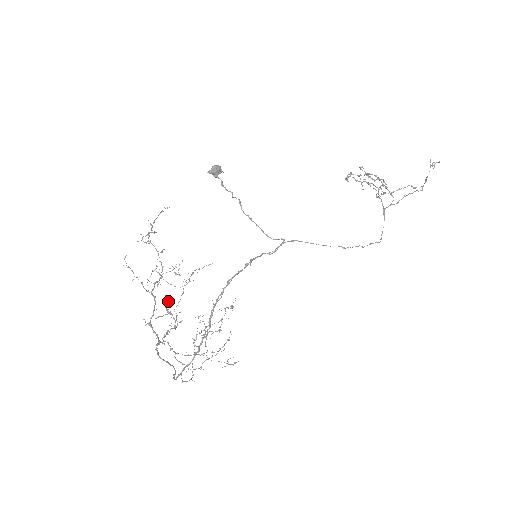
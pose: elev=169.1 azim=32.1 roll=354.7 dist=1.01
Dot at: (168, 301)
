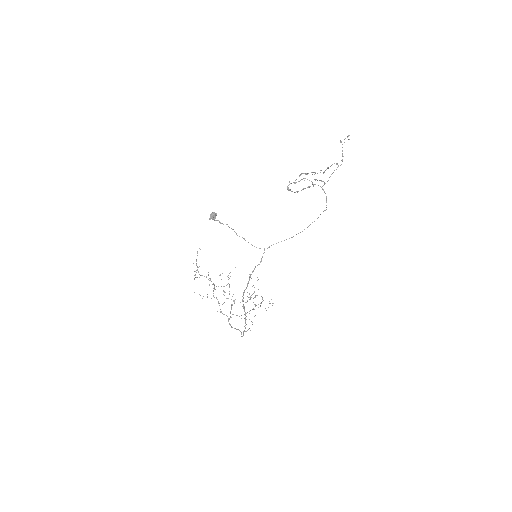
Dot at: occluded
